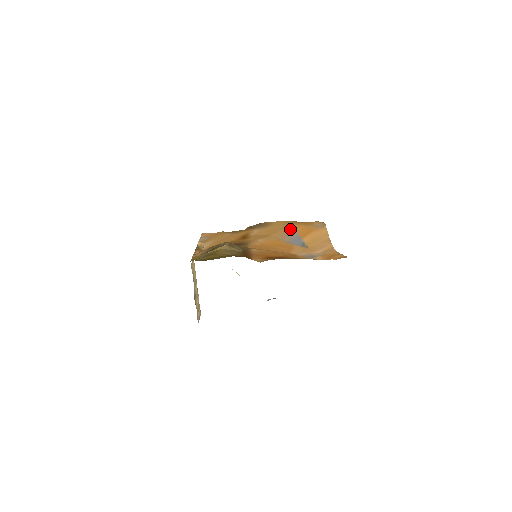
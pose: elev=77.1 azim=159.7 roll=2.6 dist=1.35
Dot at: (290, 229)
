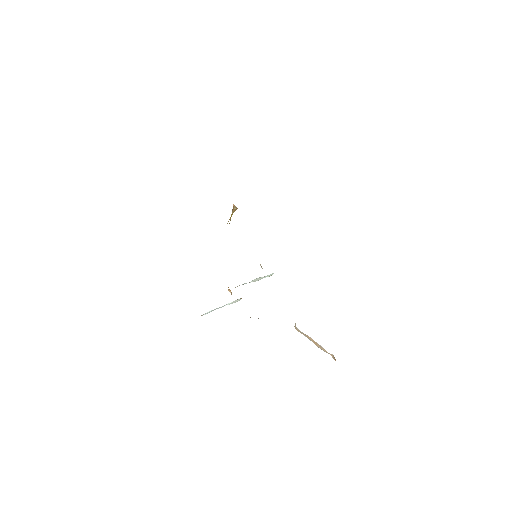
Dot at: occluded
